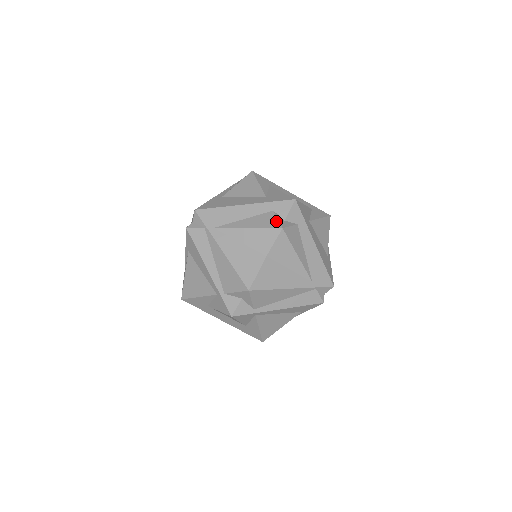
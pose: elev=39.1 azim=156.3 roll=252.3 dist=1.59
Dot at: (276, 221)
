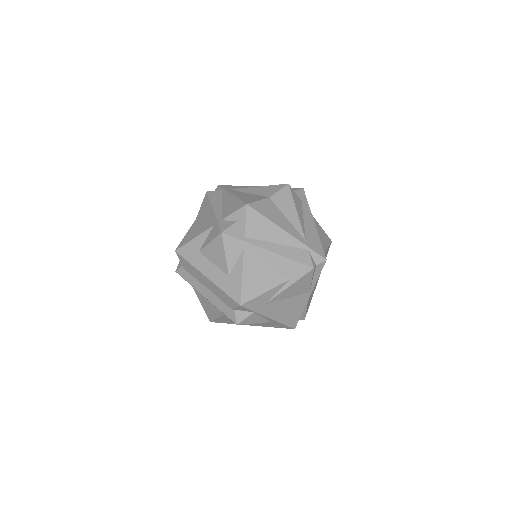
Dot at: occluded
